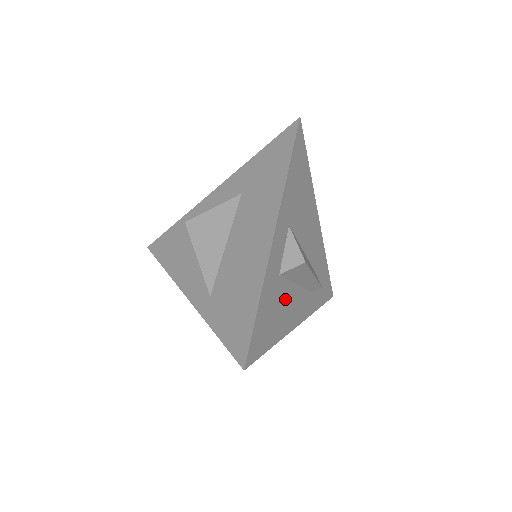
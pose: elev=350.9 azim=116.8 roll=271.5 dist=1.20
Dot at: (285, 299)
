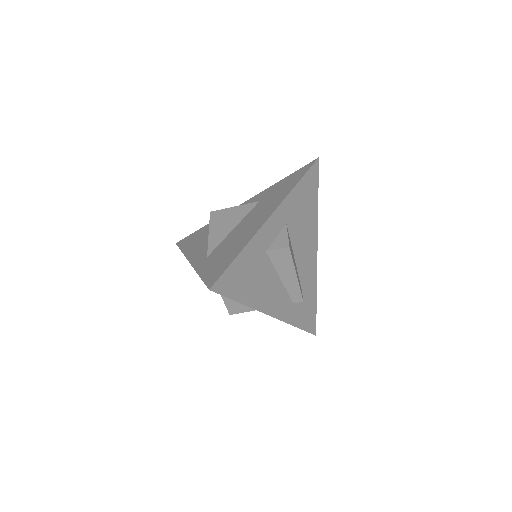
Dot at: (265, 278)
